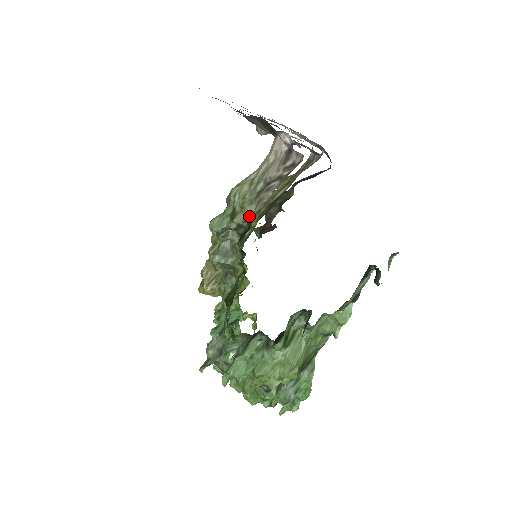
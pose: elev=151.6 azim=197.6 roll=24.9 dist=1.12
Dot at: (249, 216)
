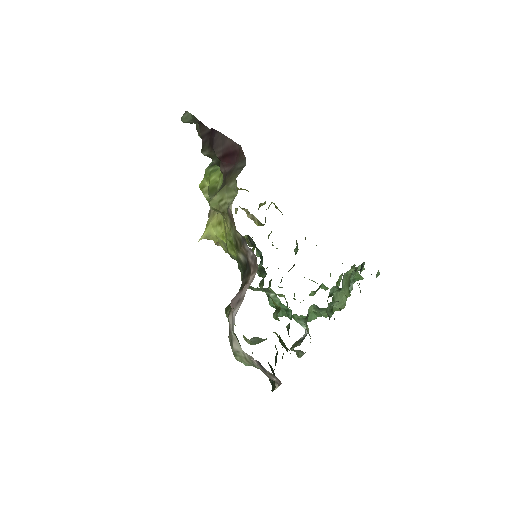
Dot at: occluded
